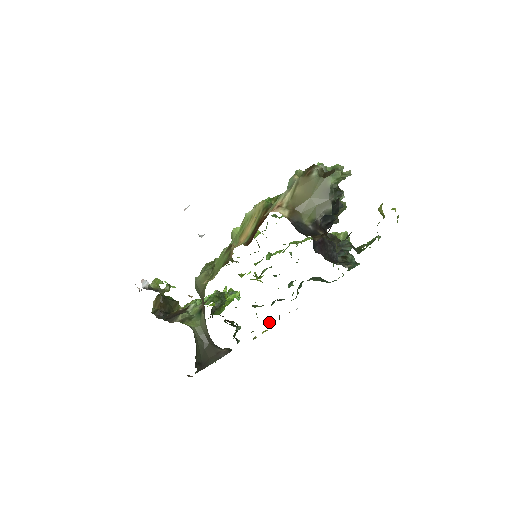
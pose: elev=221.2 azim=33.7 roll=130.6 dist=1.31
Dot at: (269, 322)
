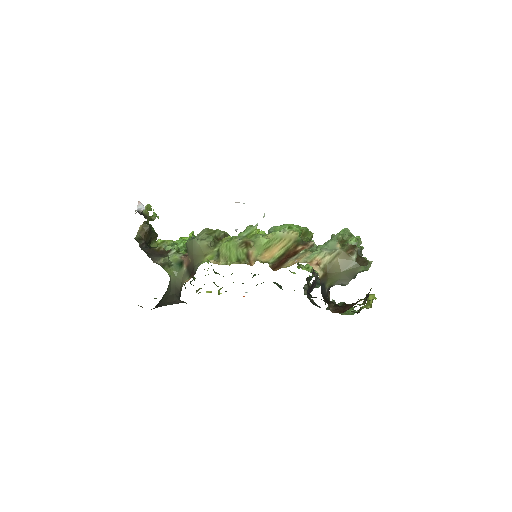
Dot at: occluded
